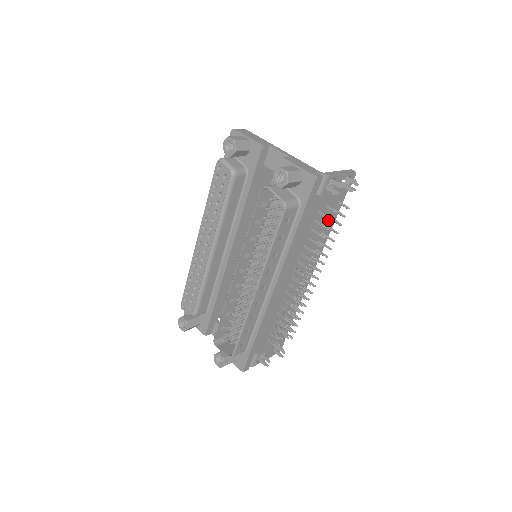
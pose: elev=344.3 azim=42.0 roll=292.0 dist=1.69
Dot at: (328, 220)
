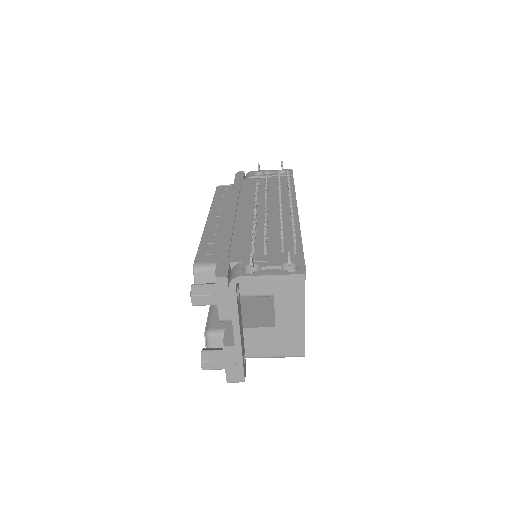
Dot at: (282, 186)
